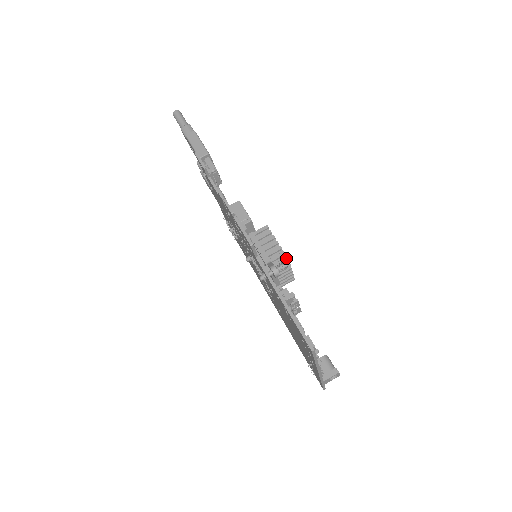
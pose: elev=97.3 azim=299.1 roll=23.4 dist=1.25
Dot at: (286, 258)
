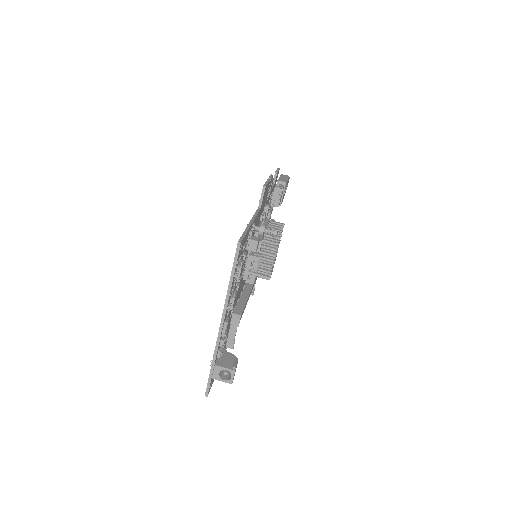
Dot at: (278, 236)
